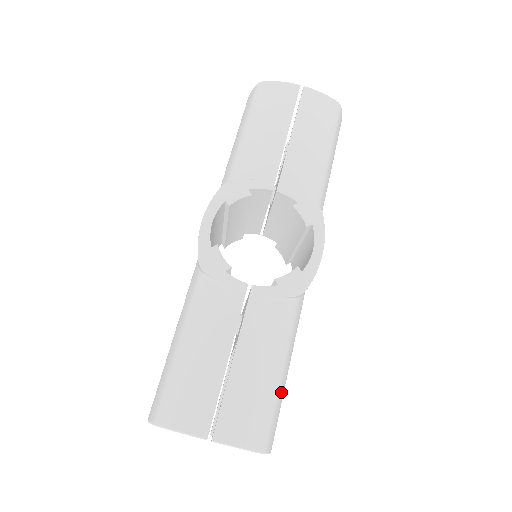
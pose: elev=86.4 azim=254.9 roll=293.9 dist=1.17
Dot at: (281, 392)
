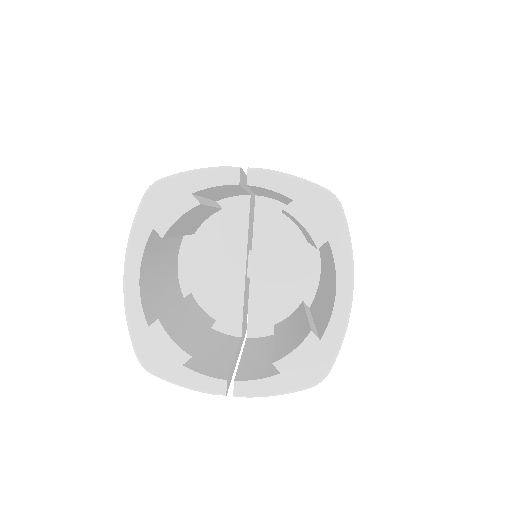
Dot at: occluded
